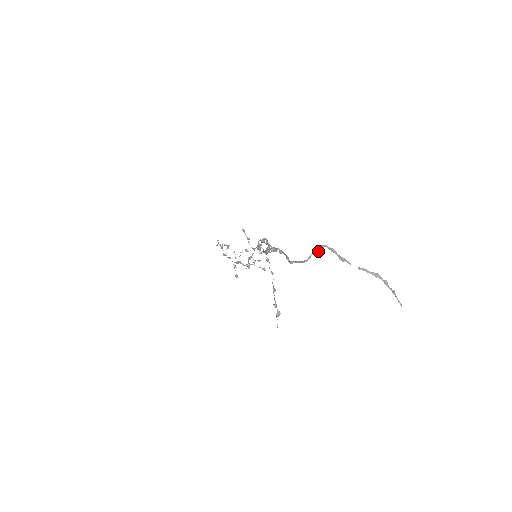
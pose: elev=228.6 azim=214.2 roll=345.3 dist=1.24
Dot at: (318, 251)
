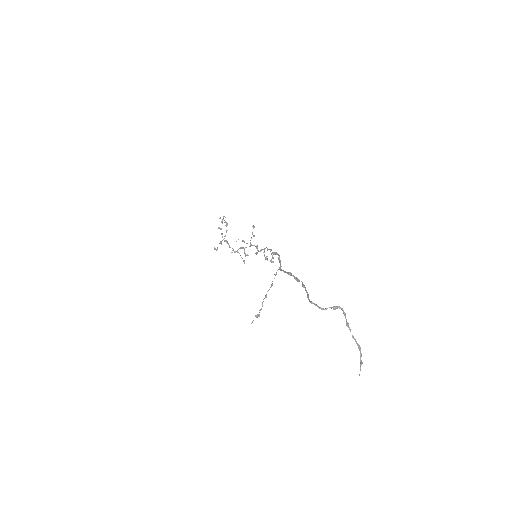
Dot at: (335, 309)
